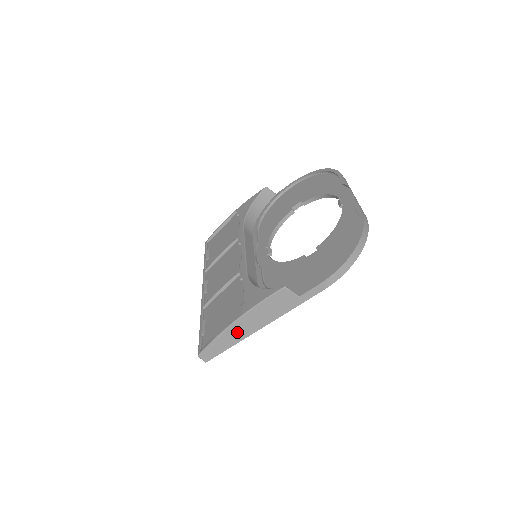
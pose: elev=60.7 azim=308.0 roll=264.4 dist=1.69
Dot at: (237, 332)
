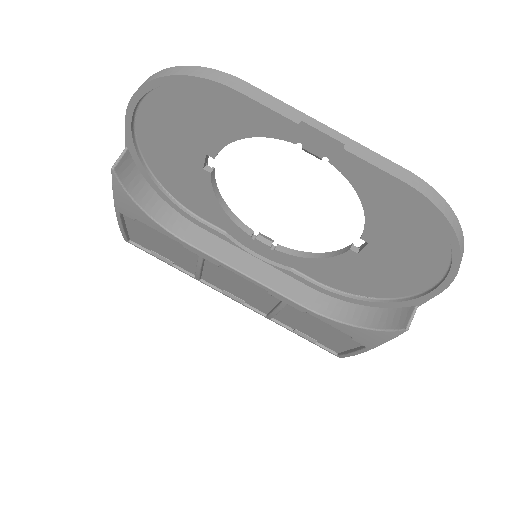
Dot at: occluded
